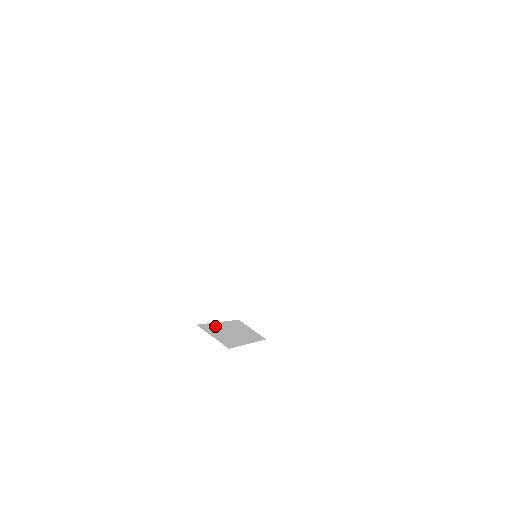
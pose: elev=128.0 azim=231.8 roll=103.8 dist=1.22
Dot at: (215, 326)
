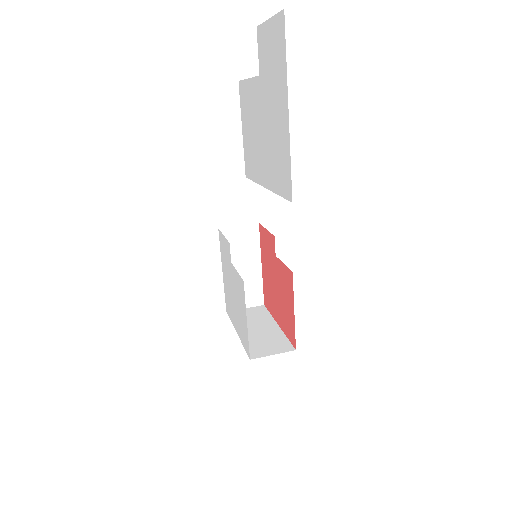
Dot at: occluded
